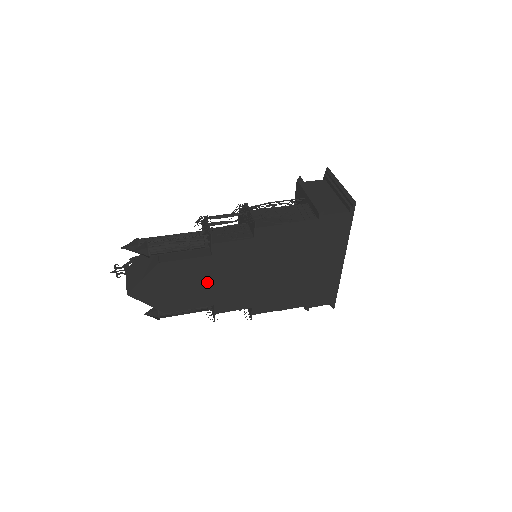
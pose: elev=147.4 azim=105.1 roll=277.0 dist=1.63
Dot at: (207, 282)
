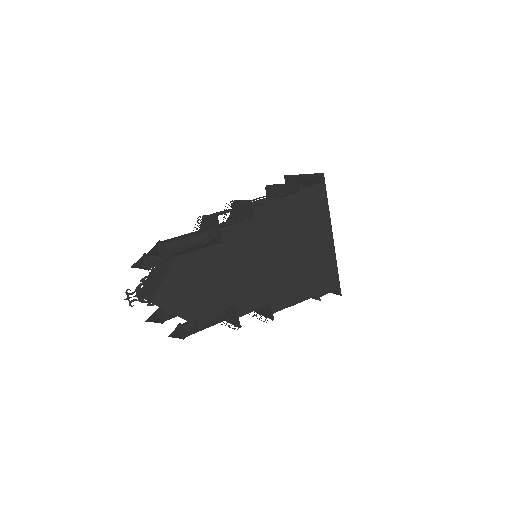
Dot at: (224, 276)
